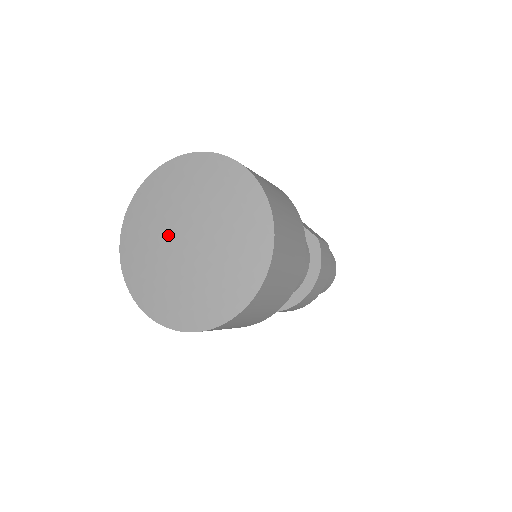
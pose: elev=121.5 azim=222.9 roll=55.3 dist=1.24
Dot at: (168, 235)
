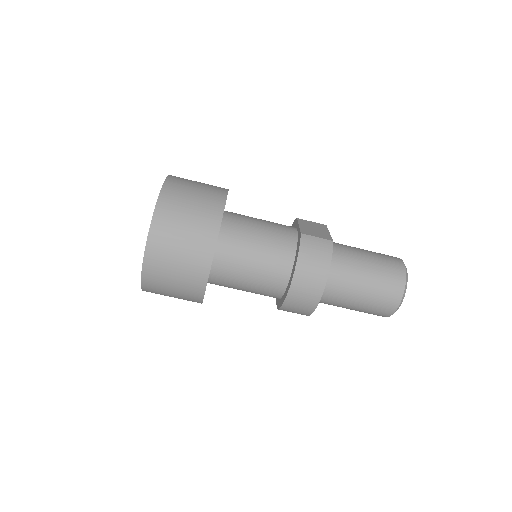
Dot at: occluded
